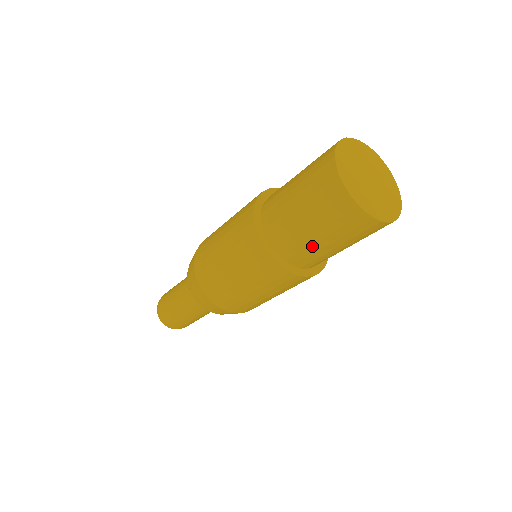
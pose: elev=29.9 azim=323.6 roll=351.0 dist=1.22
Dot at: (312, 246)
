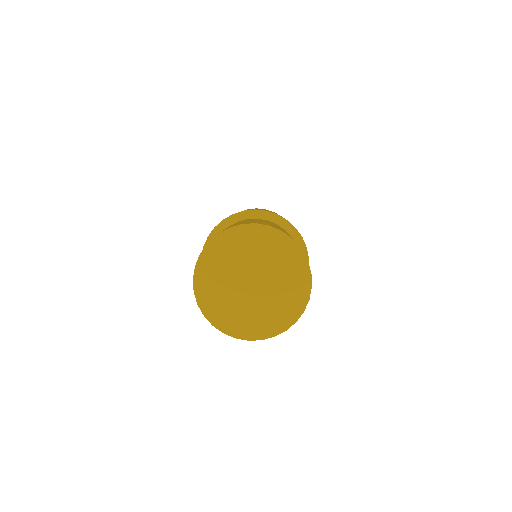
Dot at: occluded
